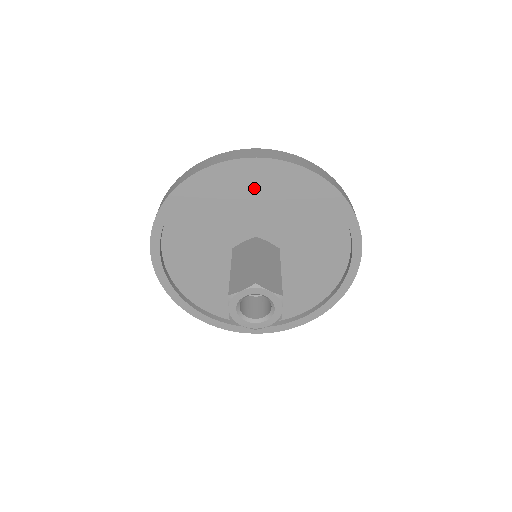
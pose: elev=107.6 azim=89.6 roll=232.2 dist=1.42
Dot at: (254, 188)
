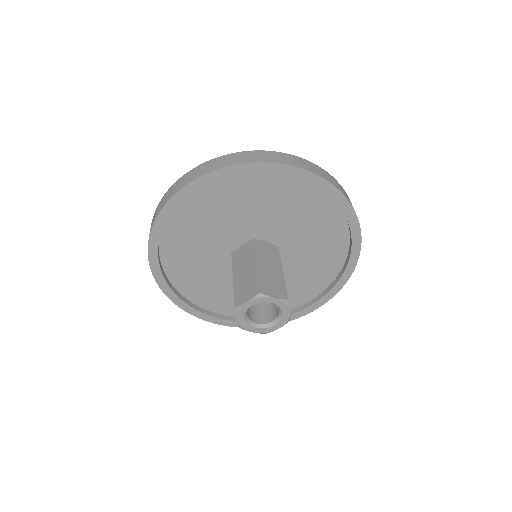
Dot at: (244, 192)
